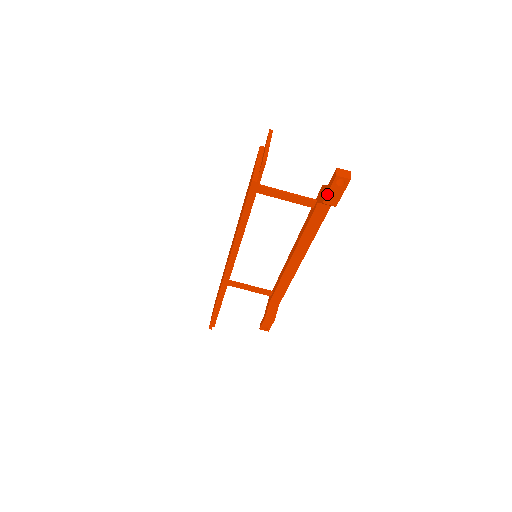
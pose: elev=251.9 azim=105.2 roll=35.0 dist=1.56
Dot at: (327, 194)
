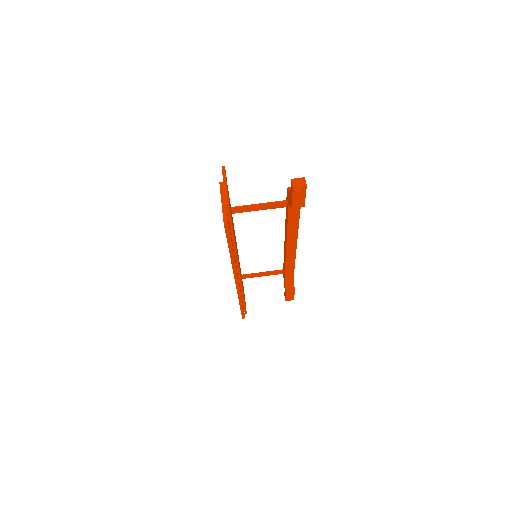
Dot at: (292, 201)
